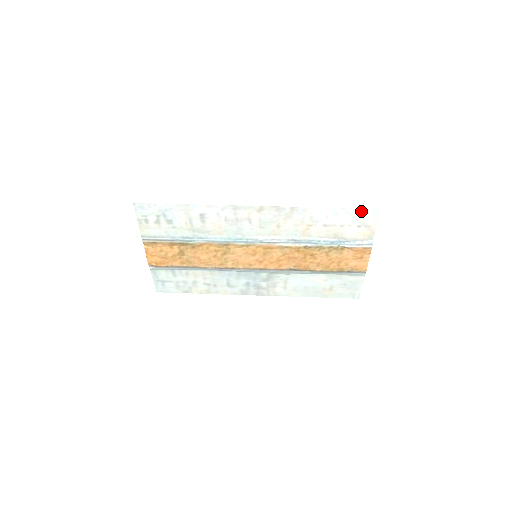
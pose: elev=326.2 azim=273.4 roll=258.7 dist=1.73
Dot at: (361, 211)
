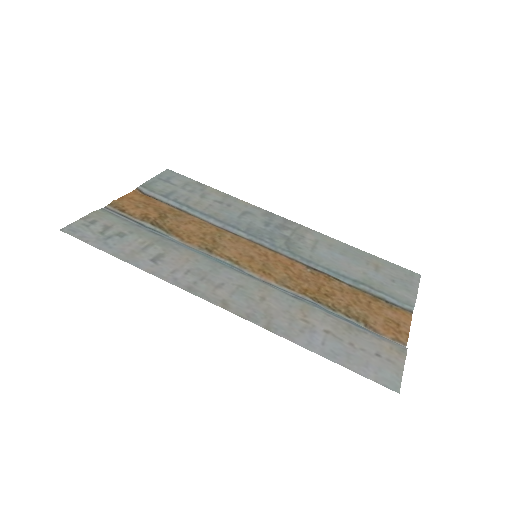
Dot at: (371, 375)
